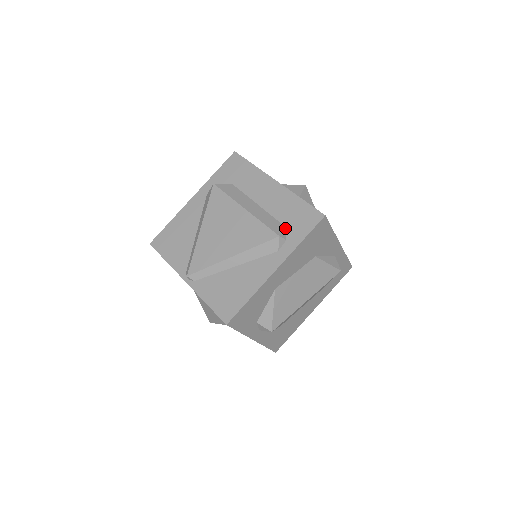
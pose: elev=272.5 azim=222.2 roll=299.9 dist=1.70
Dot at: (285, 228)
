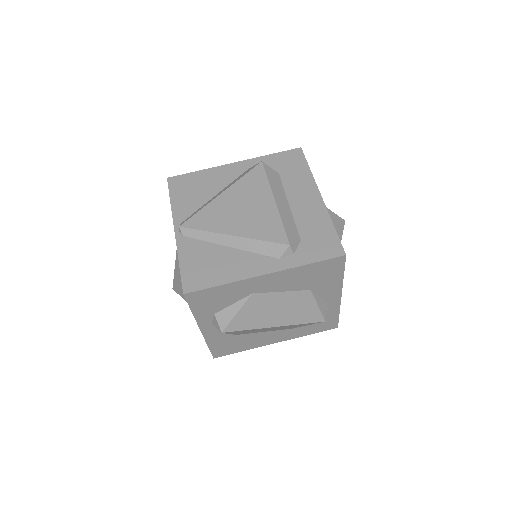
Dot at: (300, 242)
